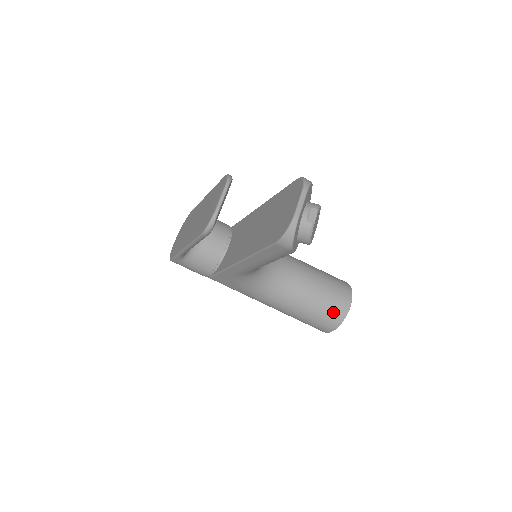
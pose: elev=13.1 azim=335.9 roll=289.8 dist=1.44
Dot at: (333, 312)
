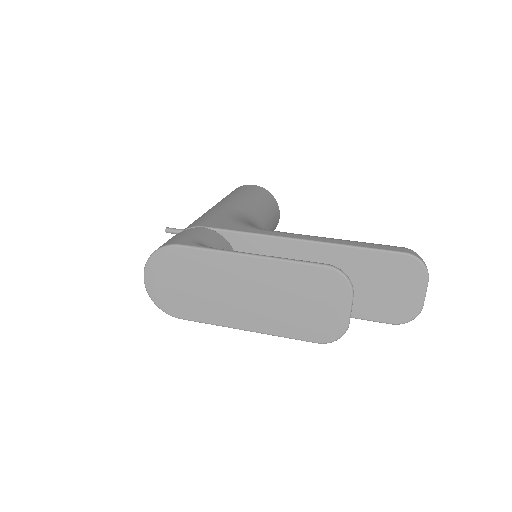
Dot at: occluded
